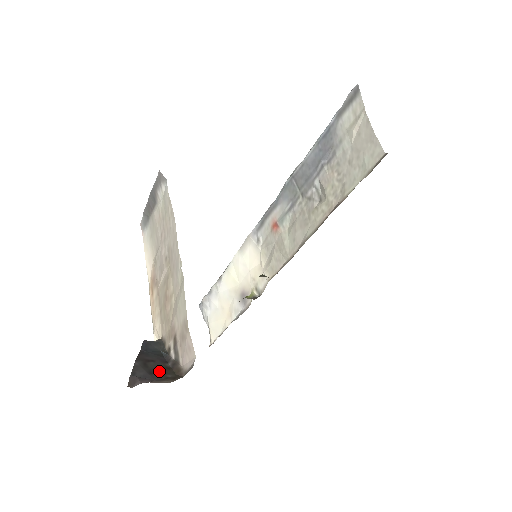
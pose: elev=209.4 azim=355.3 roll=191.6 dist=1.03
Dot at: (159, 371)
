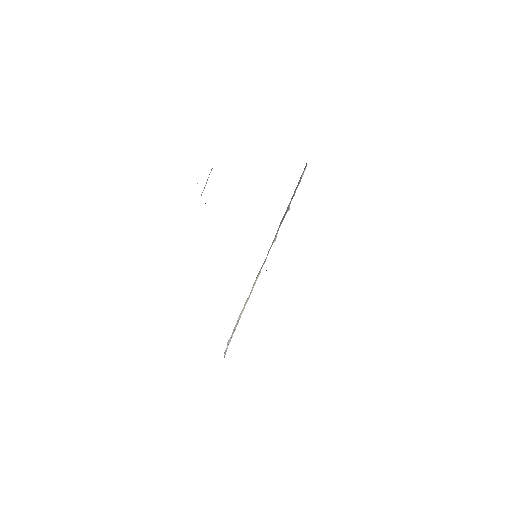
Dot at: occluded
